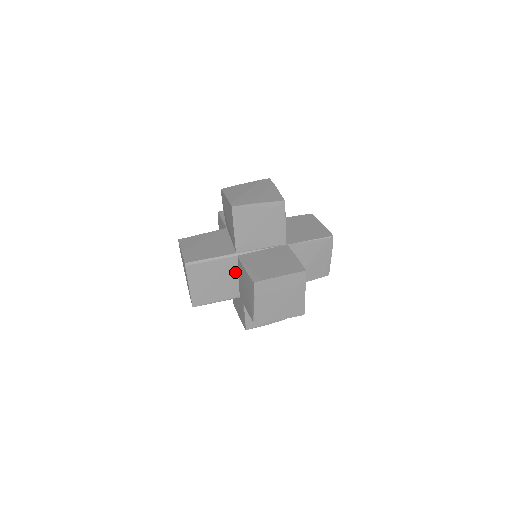
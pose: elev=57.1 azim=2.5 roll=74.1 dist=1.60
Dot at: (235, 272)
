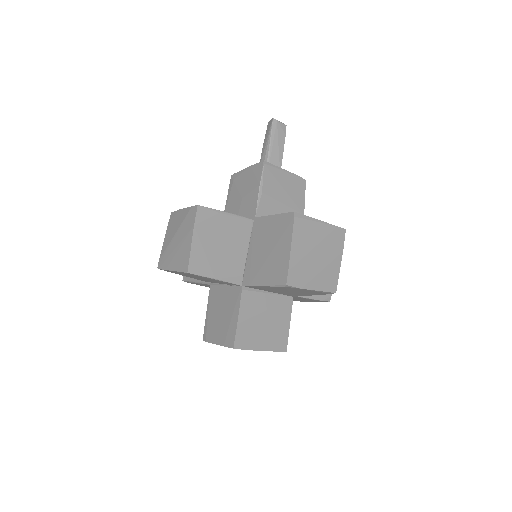
Dot at: occluded
